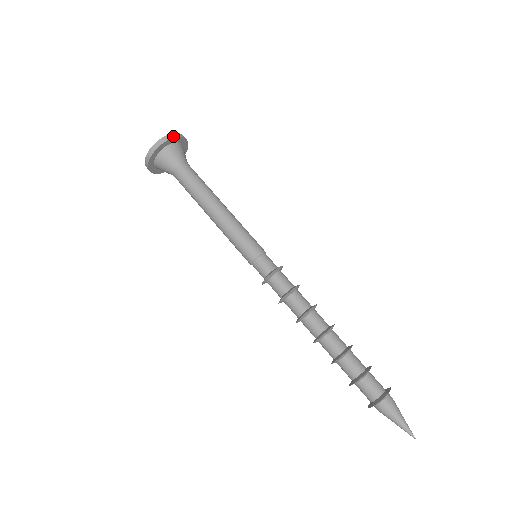
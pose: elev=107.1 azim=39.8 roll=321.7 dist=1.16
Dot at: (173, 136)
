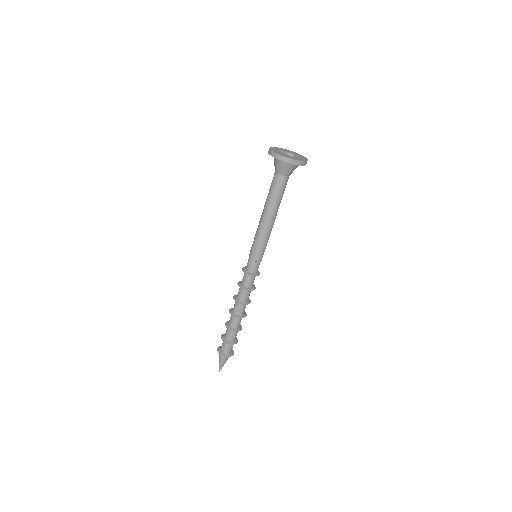
Dot at: occluded
